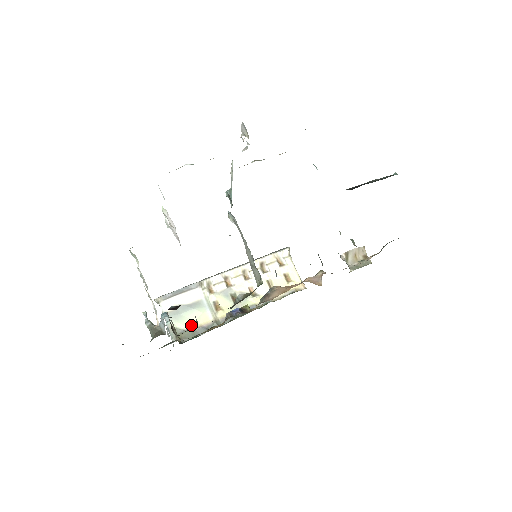
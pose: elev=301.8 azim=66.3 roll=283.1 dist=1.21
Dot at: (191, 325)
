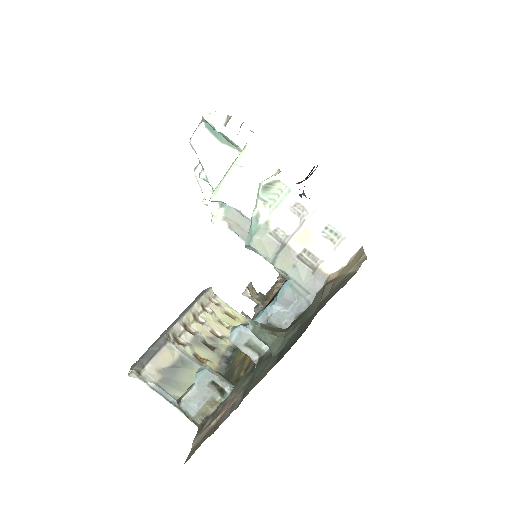
Dot at: occluded
